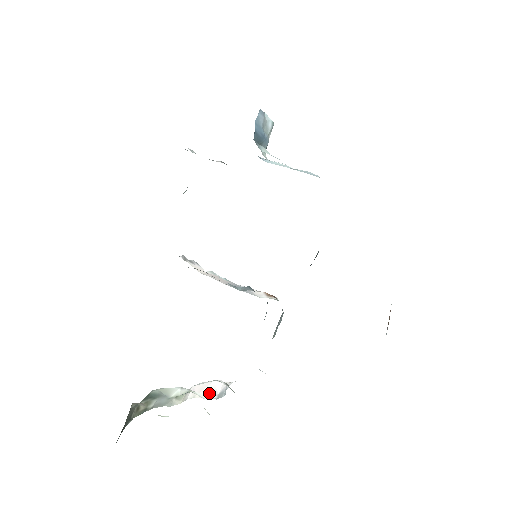
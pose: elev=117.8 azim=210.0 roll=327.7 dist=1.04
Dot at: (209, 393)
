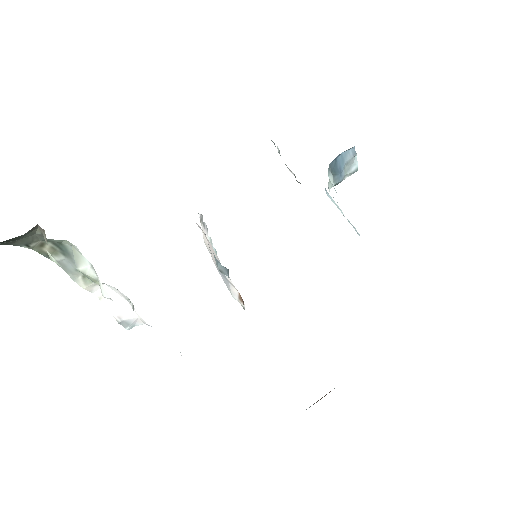
Dot at: (116, 310)
